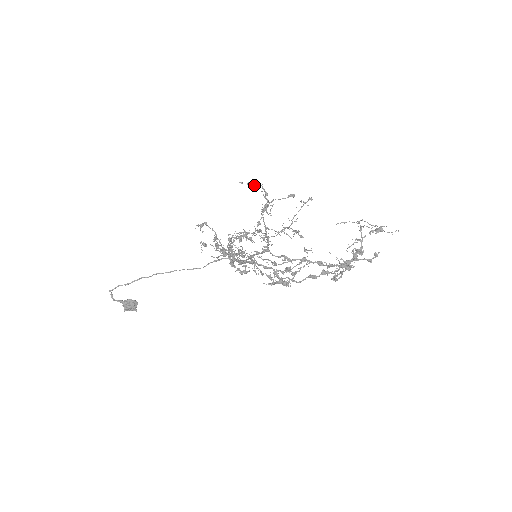
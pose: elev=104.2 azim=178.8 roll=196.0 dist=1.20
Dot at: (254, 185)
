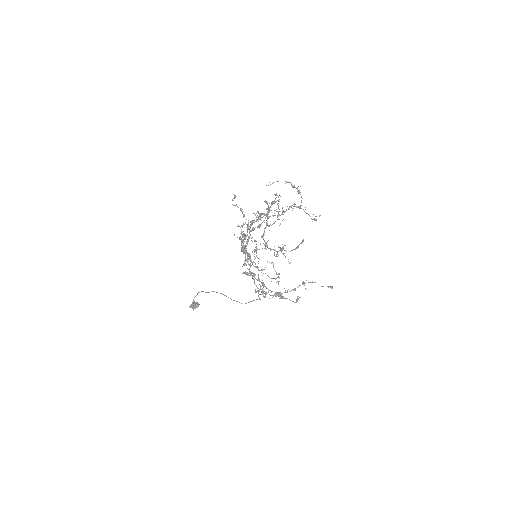
Dot at: (277, 195)
